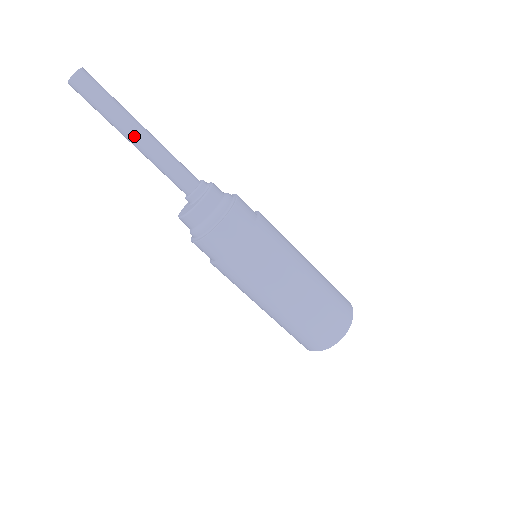
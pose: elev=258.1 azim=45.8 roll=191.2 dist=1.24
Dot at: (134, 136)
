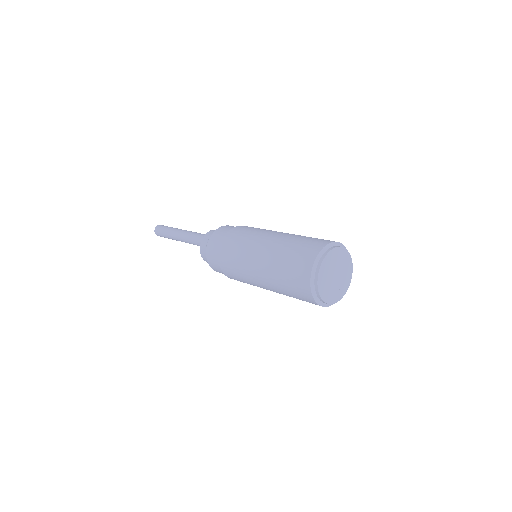
Dot at: (180, 232)
